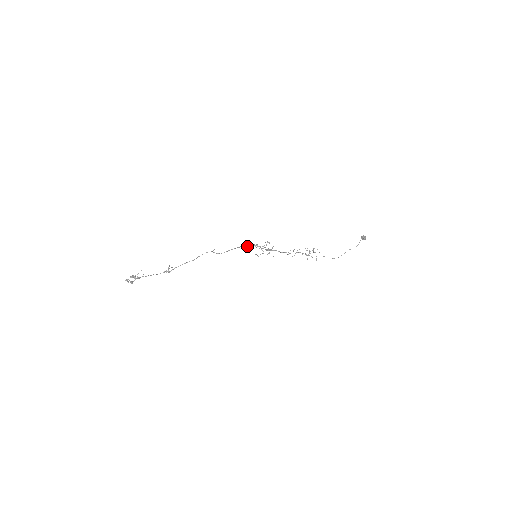
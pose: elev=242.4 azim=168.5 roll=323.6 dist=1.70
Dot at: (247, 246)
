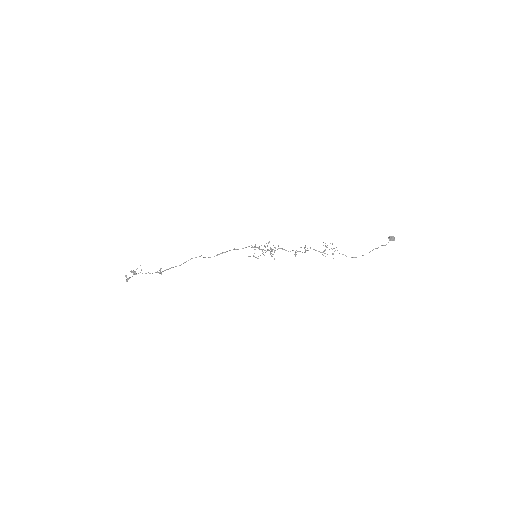
Dot at: (242, 248)
